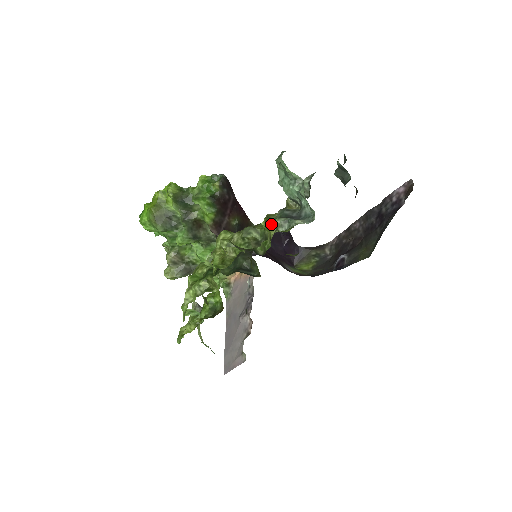
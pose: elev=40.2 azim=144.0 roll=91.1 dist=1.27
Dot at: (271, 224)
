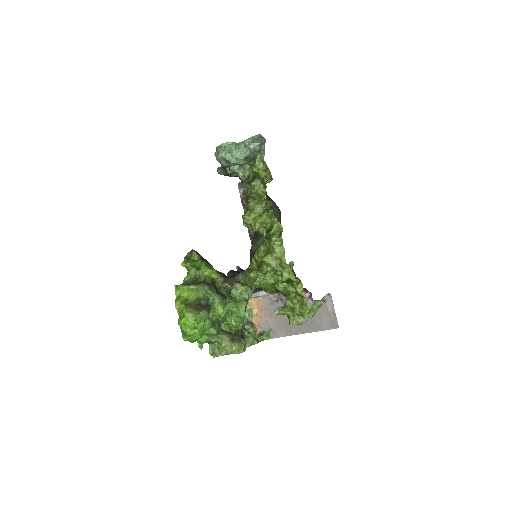
Dot at: (257, 162)
